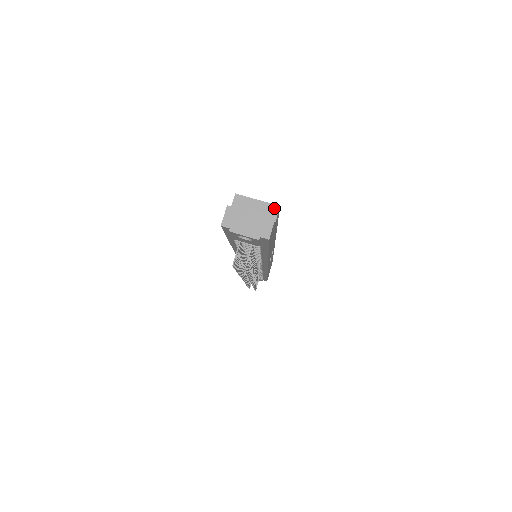
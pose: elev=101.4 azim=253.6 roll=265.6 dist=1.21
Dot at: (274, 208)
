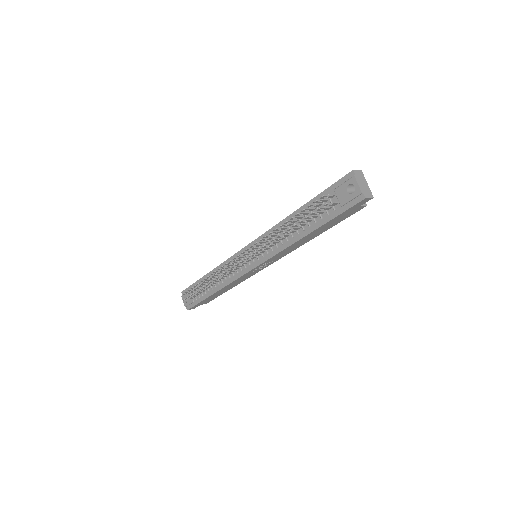
Dot at: (365, 203)
